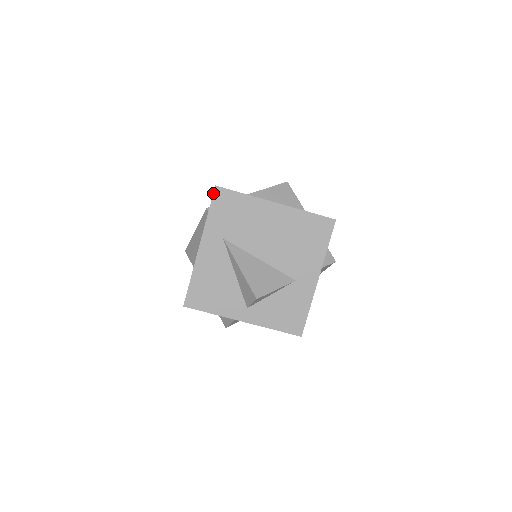
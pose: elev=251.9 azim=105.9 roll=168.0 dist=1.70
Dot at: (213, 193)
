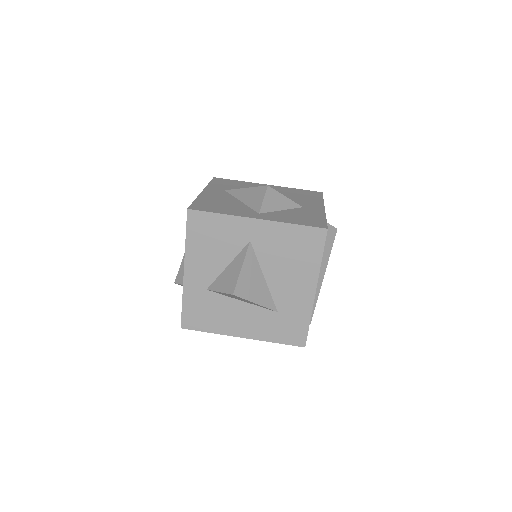
Dot at: (212, 179)
